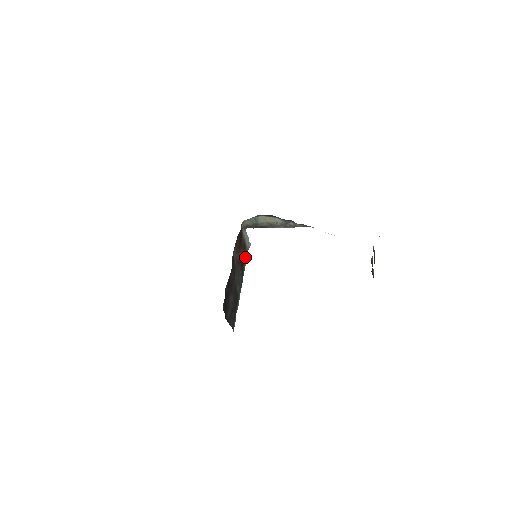
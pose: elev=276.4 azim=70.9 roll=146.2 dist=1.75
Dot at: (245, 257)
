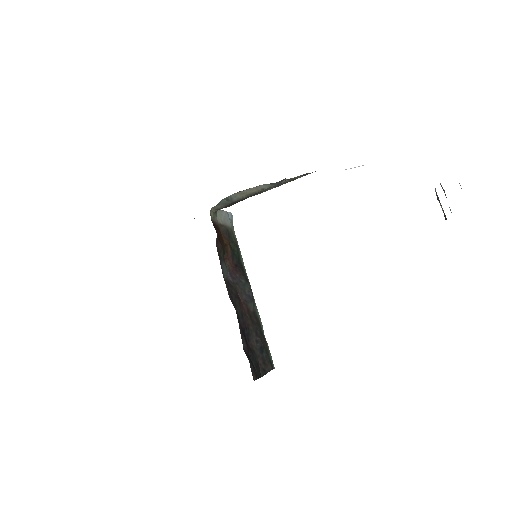
Dot at: (236, 247)
